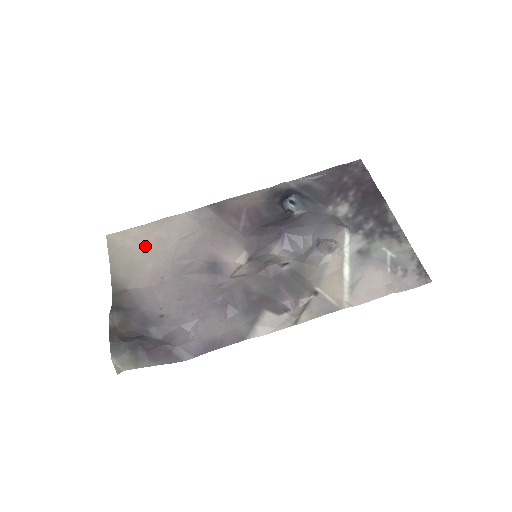
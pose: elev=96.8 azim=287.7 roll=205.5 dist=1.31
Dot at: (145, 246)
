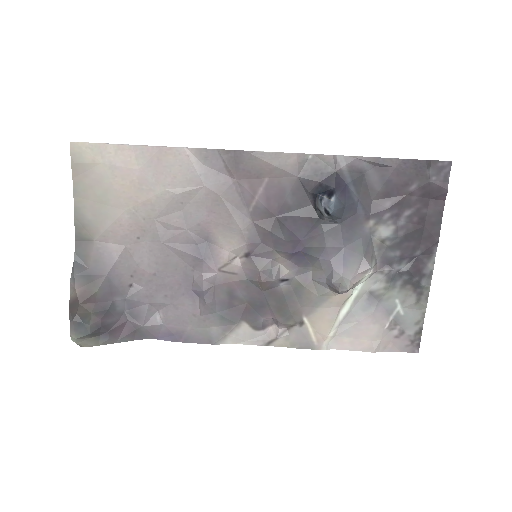
Dot at: (123, 184)
